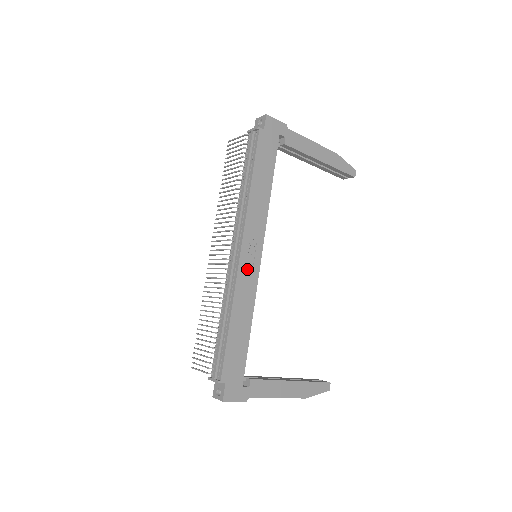
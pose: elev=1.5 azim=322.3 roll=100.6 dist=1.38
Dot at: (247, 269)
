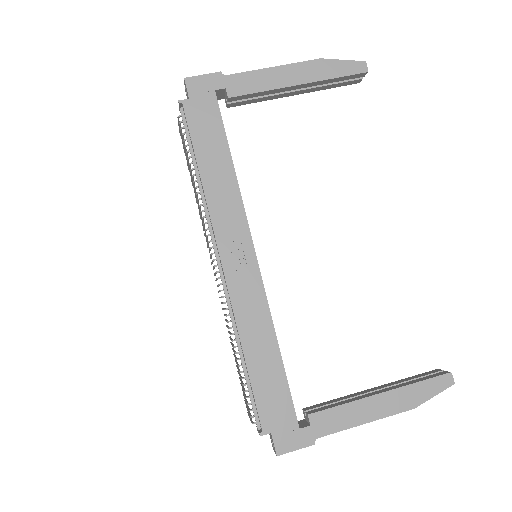
Dot at: (241, 282)
